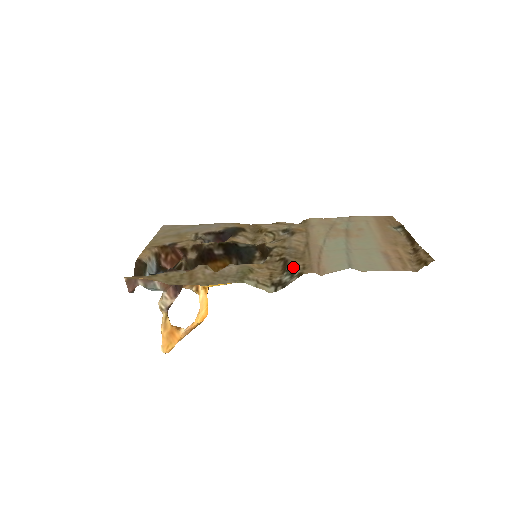
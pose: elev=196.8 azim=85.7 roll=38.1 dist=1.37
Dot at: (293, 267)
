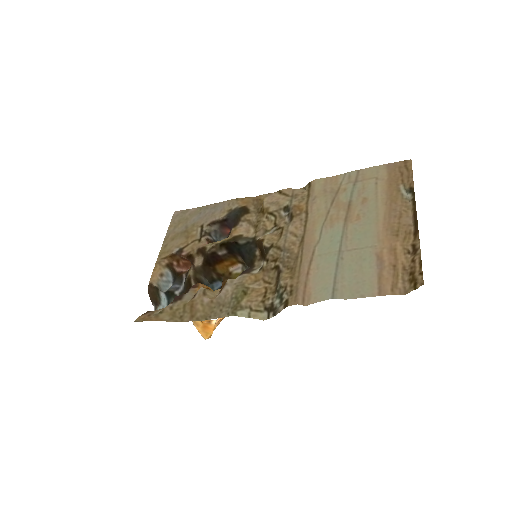
Dot at: (282, 289)
